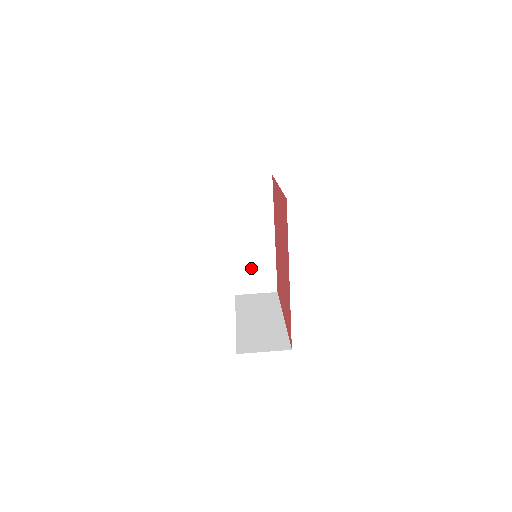
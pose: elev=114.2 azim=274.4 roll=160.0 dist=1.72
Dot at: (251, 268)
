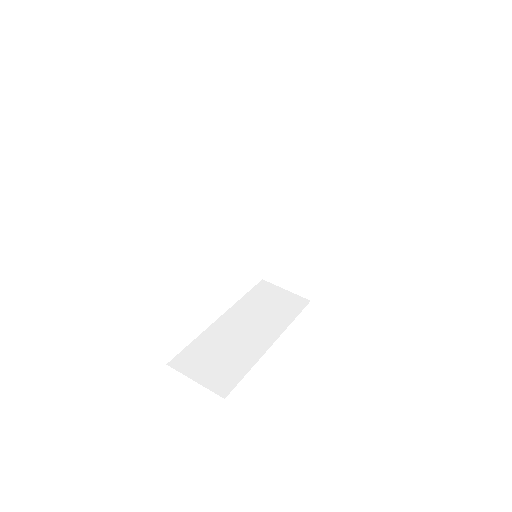
Dot at: (287, 258)
